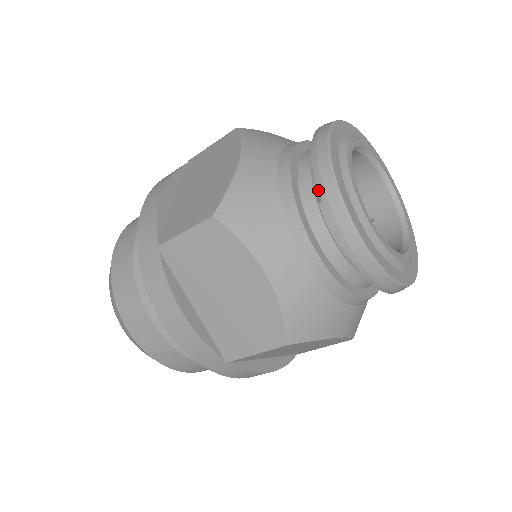
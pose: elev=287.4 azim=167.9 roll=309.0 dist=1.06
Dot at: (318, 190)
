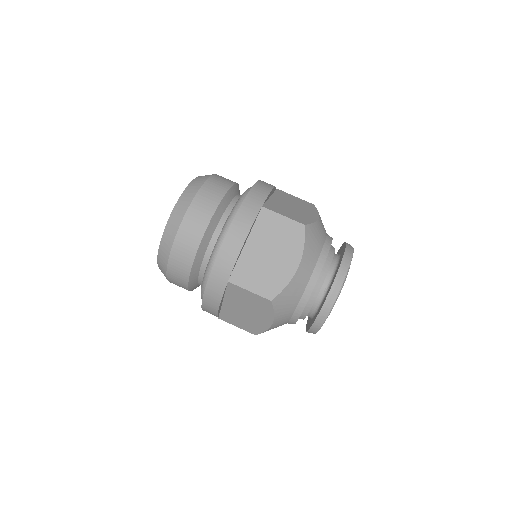
Dot at: (320, 310)
